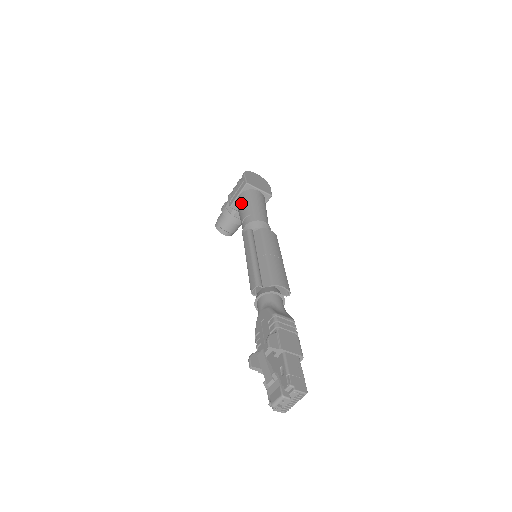
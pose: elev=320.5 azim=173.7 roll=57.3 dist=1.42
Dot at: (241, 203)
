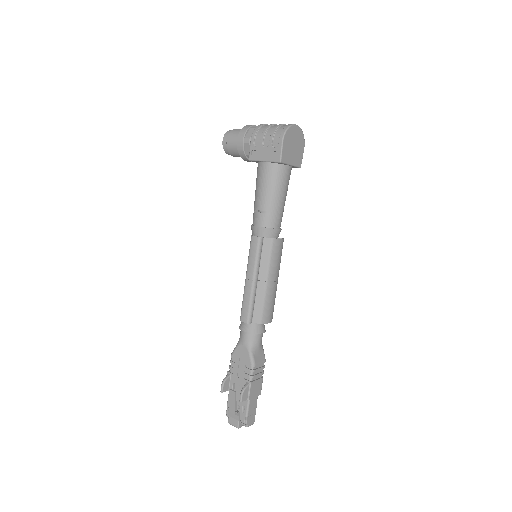
Dot at: (264, 181)
